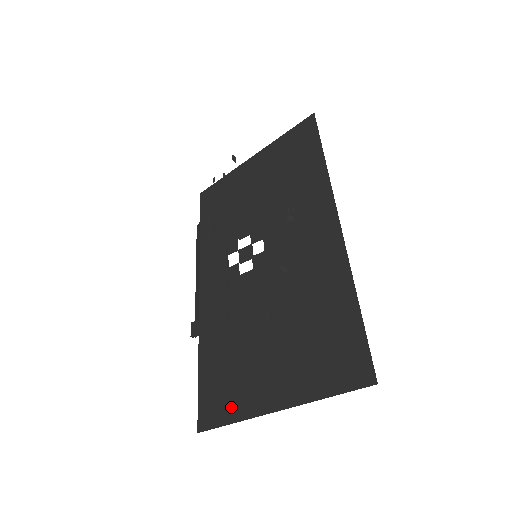
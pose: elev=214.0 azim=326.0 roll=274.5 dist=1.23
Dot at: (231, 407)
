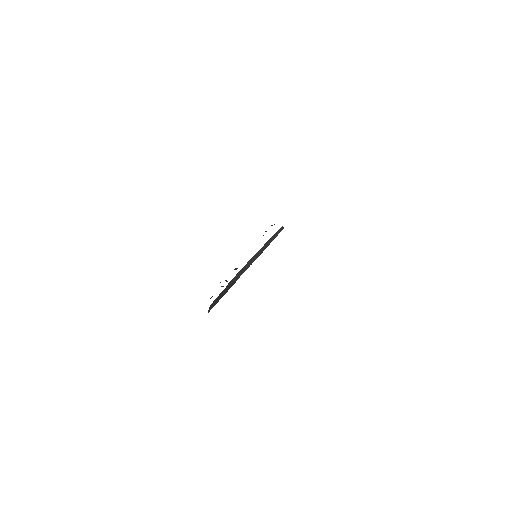
Dot at: occluded
